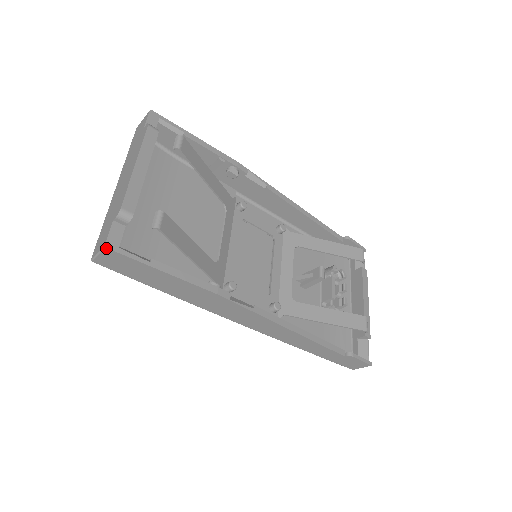
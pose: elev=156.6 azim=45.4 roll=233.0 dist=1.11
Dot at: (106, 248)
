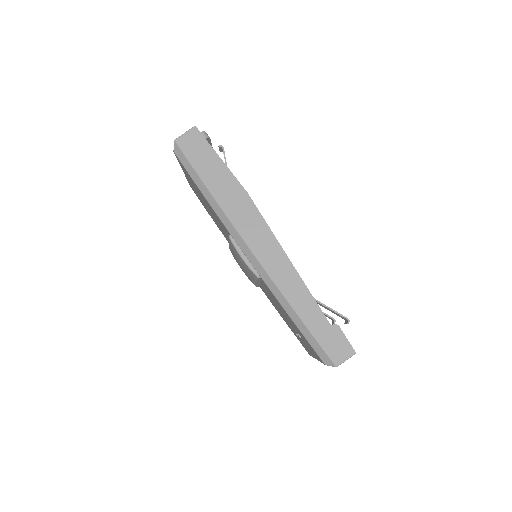
Dot at: (195, 127)
